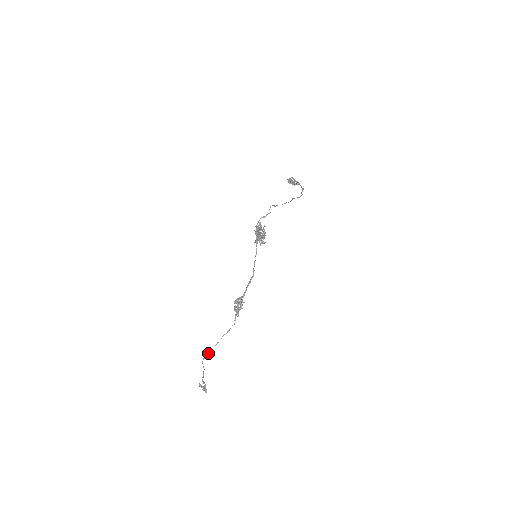
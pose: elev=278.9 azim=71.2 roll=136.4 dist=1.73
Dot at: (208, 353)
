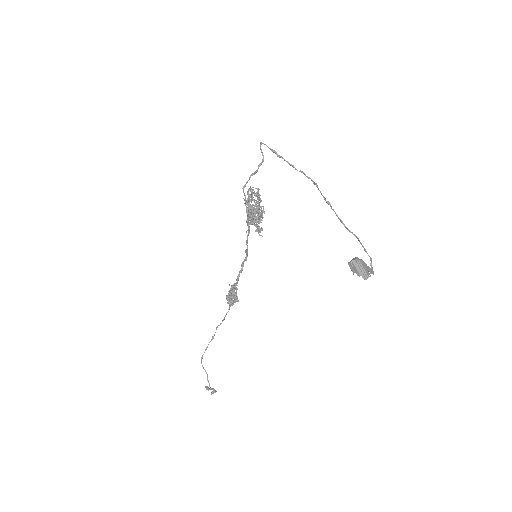
Dot at: occluded
